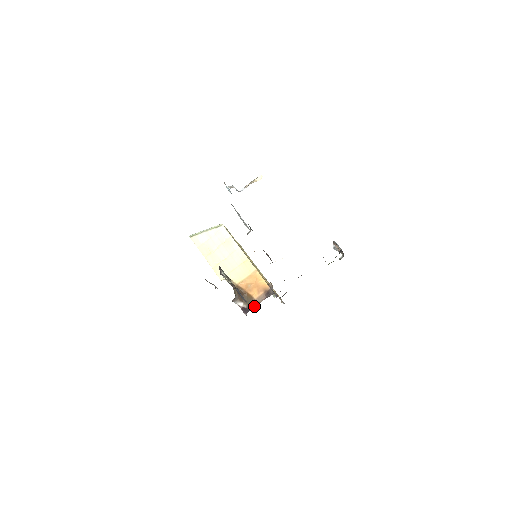
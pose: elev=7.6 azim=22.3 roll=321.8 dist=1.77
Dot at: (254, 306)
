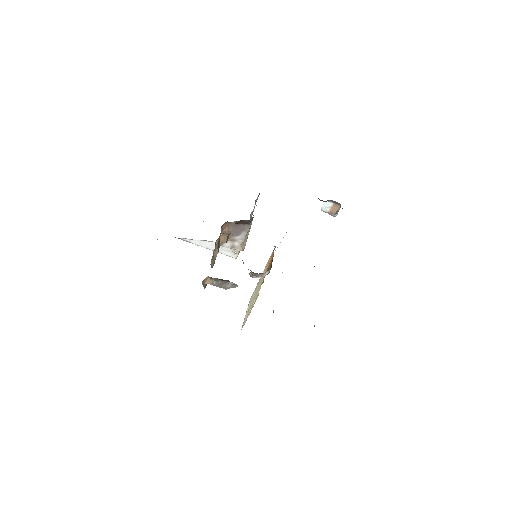
Dot at: occluded
